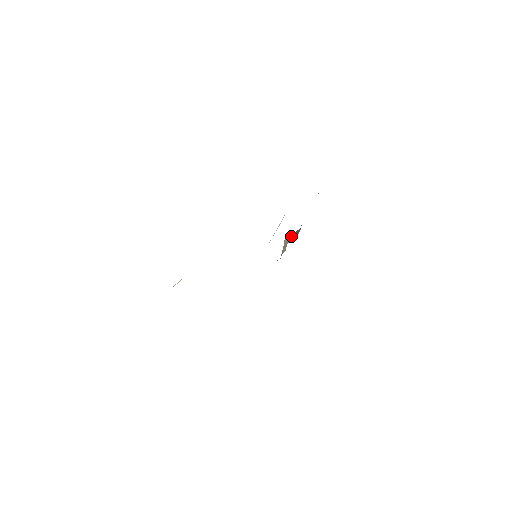
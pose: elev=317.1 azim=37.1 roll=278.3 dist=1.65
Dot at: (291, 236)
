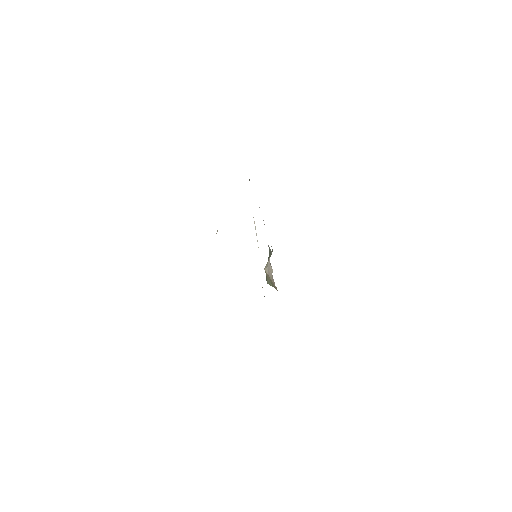
Dot at: occluded
